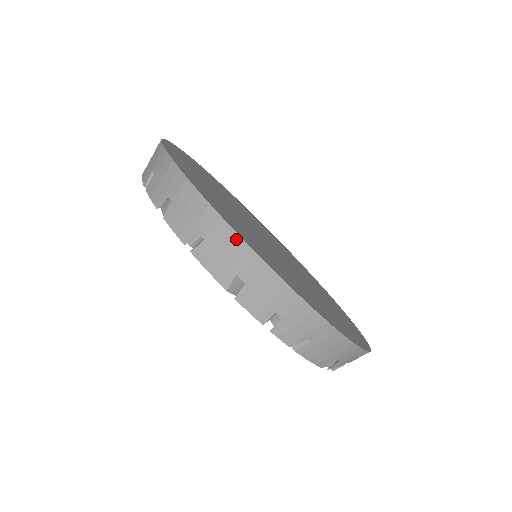
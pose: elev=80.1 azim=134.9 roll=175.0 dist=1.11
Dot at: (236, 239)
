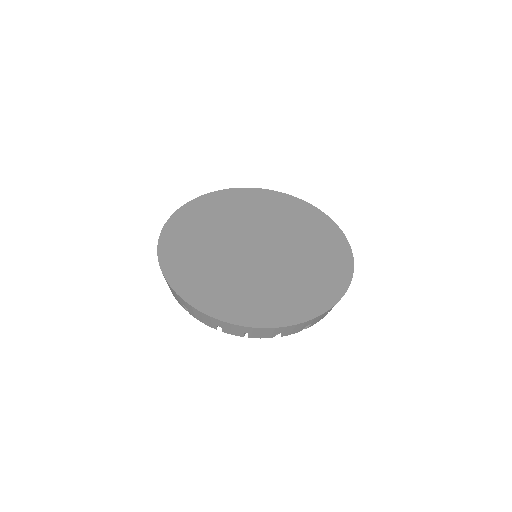
Dot at: occluded
